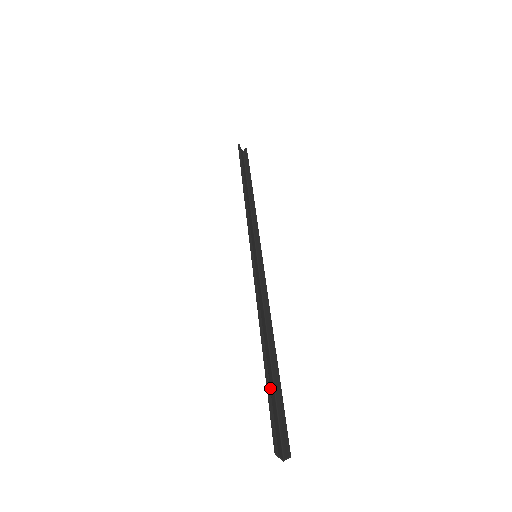
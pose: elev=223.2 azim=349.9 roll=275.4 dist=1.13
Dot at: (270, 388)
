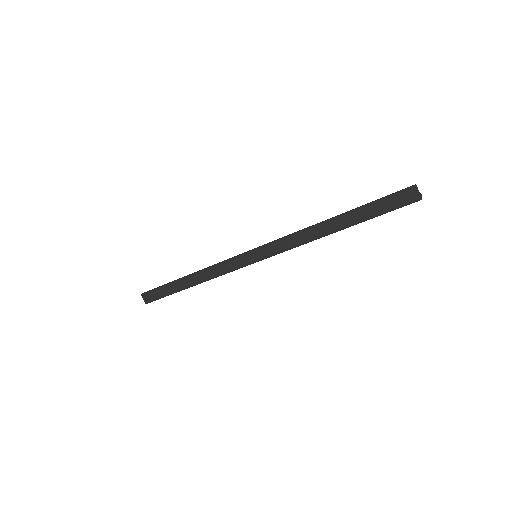
Dot at: (369, 207)
